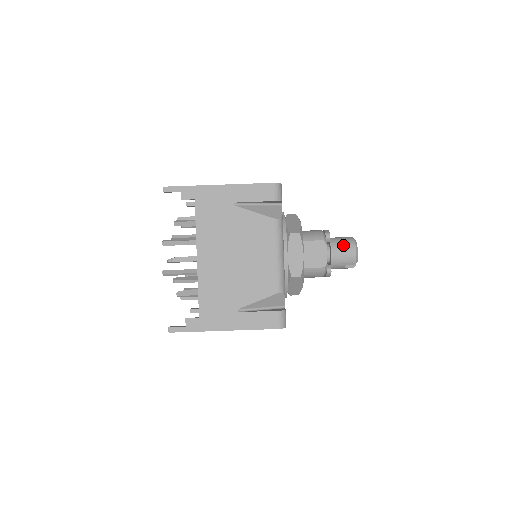
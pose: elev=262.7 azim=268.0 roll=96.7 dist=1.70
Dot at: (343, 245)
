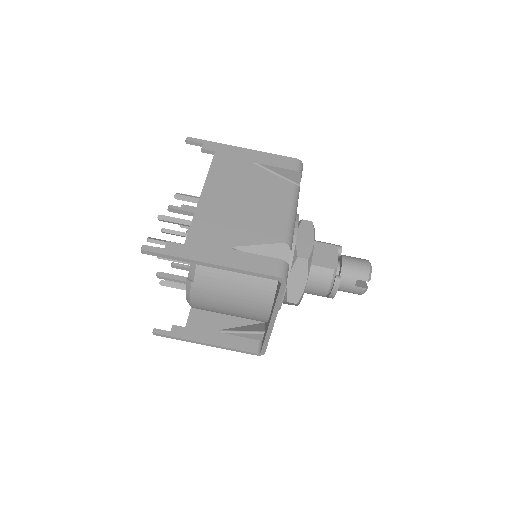
Dot at: (356, 258)
